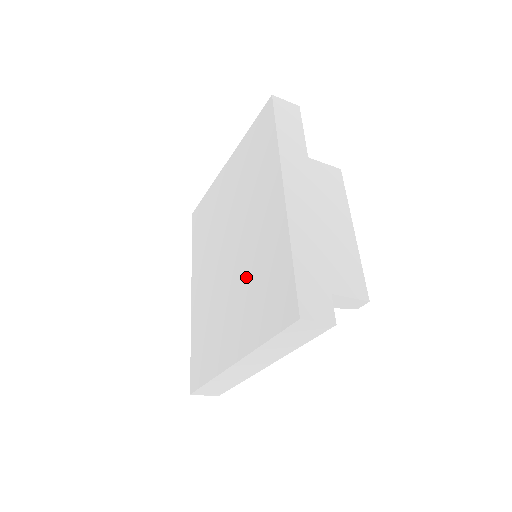
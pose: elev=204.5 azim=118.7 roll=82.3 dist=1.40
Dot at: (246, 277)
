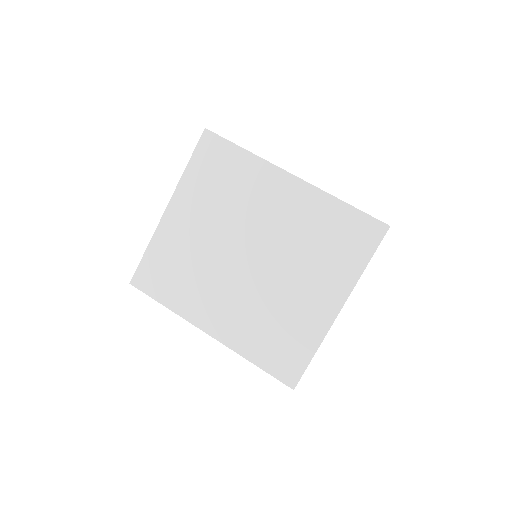
Dot at: (298, 254)
